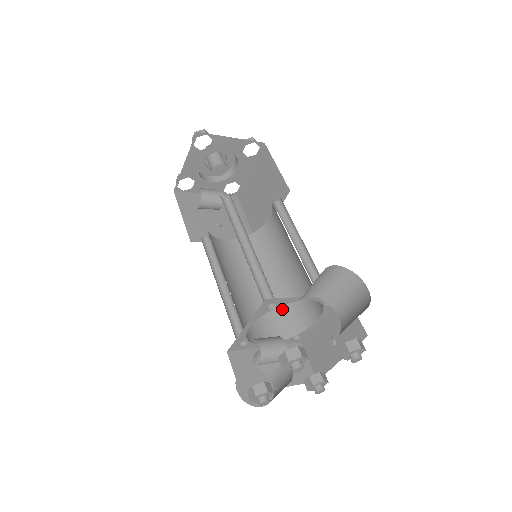
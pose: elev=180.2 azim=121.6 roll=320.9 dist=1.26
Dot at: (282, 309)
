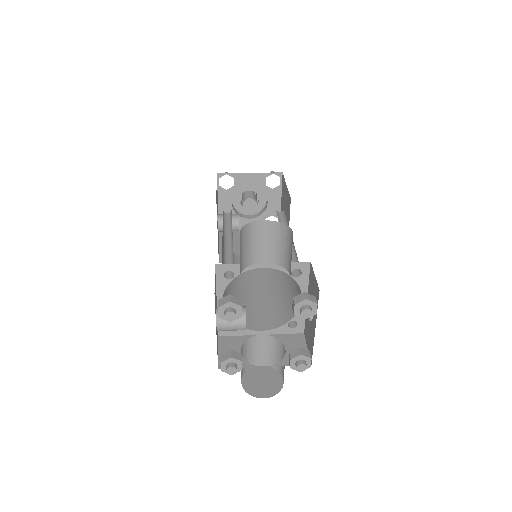
Dot at: (283, 302)
